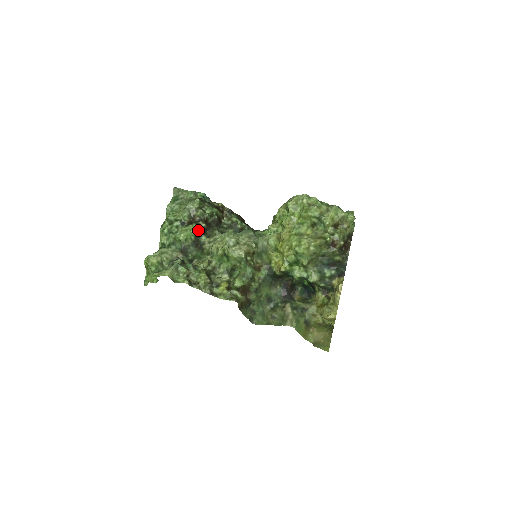
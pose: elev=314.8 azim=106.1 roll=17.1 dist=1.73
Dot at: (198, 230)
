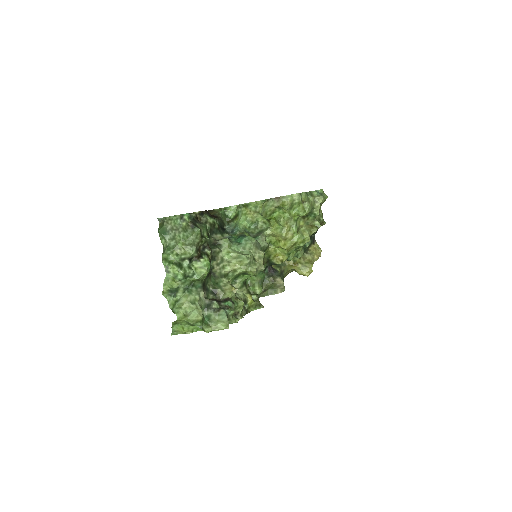
Dot at: occluded
